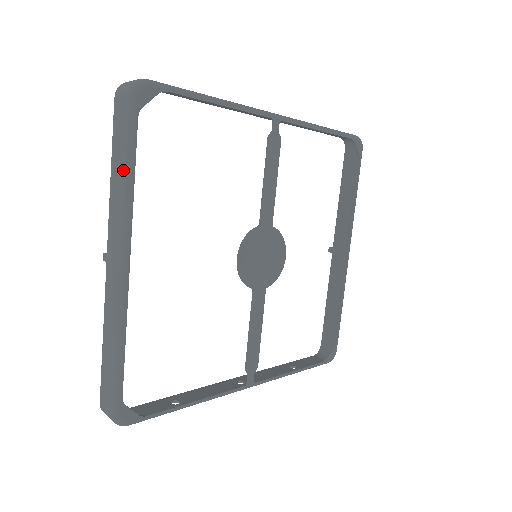
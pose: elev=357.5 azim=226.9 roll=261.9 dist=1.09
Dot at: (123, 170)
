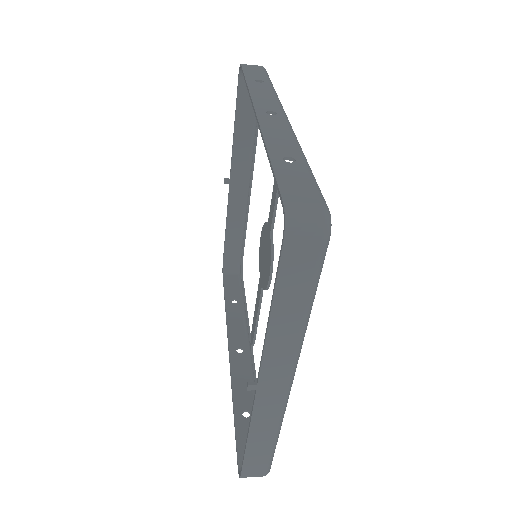
Dot at: (304, 315)
